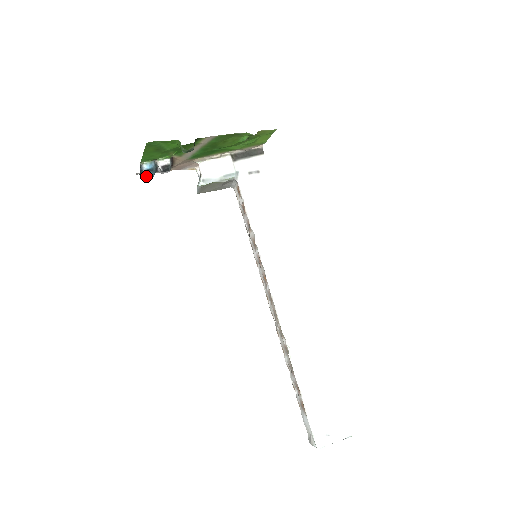
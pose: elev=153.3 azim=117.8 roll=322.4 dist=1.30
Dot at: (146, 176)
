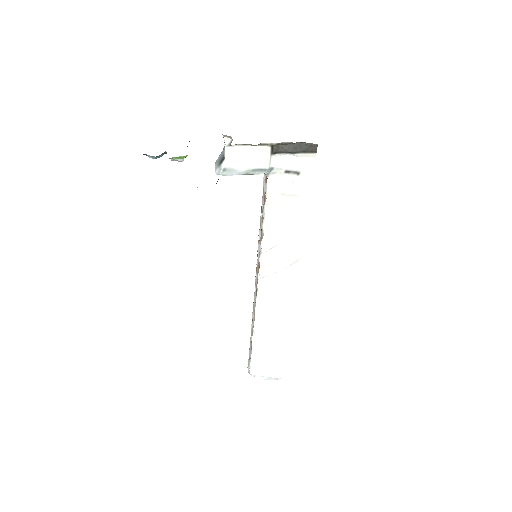
Dot at: occluded
